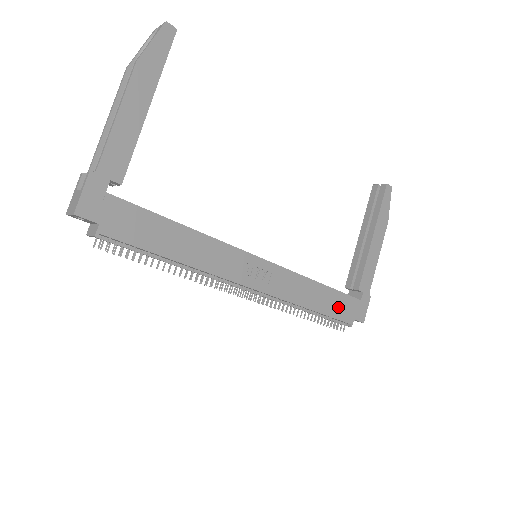
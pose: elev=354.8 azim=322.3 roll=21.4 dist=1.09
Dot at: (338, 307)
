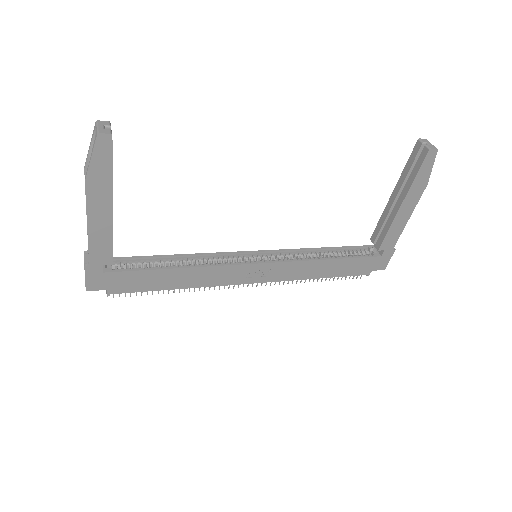
Dot at: (351, 268)
